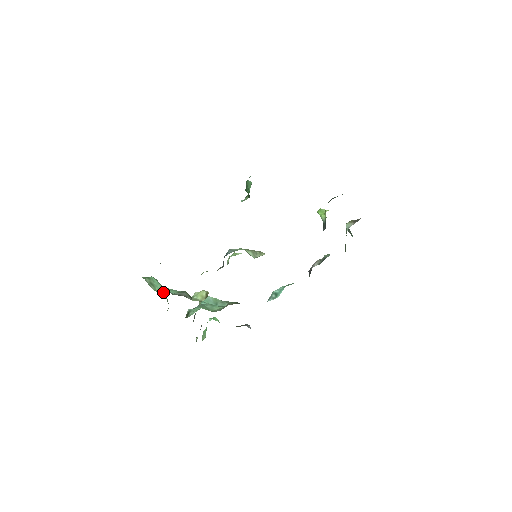
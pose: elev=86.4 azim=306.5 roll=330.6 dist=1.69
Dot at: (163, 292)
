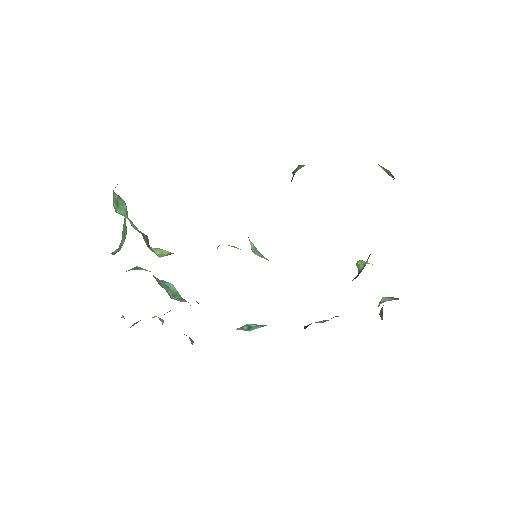
Dot at: (125, 233)
